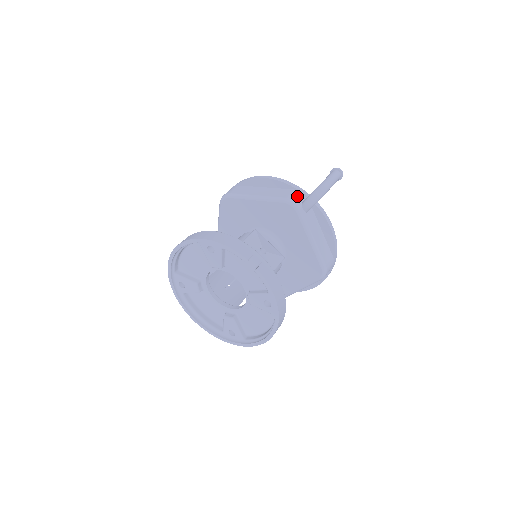
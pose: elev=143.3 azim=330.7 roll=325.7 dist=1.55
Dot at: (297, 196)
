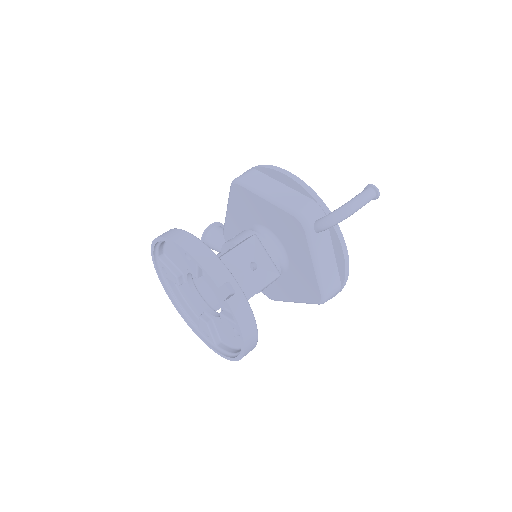
Dot at: (312, 211)
